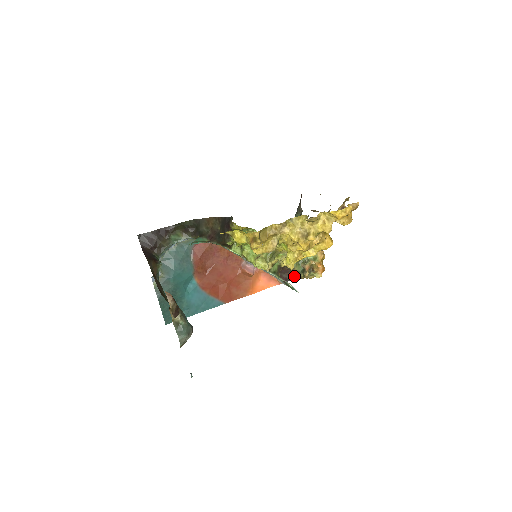
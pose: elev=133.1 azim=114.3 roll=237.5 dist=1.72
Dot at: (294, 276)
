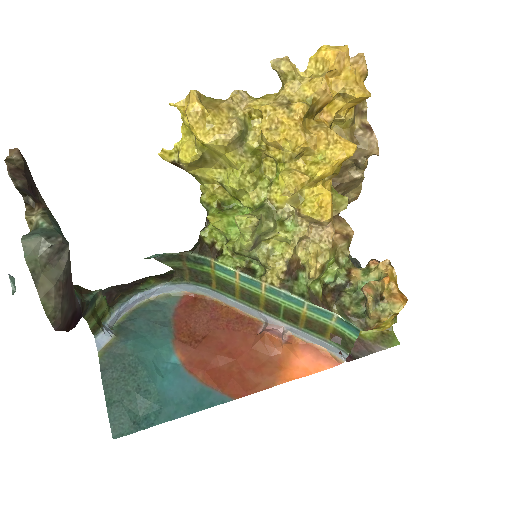
Dot at: (365, 350)
